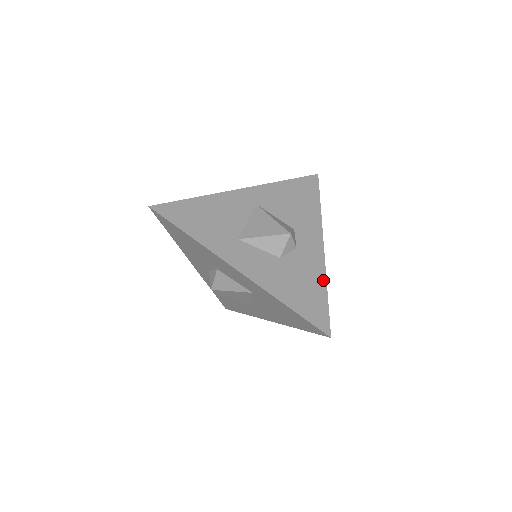
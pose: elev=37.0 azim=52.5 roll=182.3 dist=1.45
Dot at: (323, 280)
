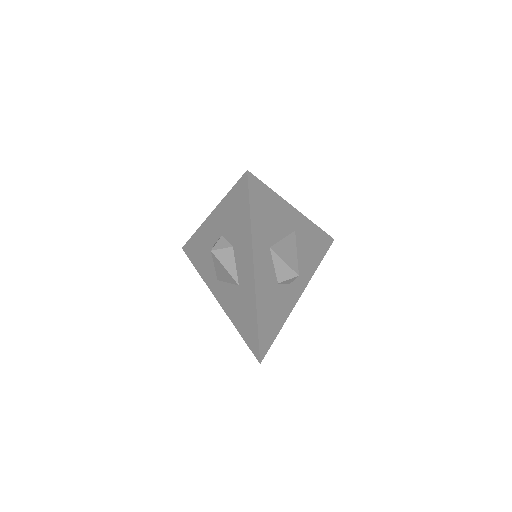
Dot at: (284, 320)
